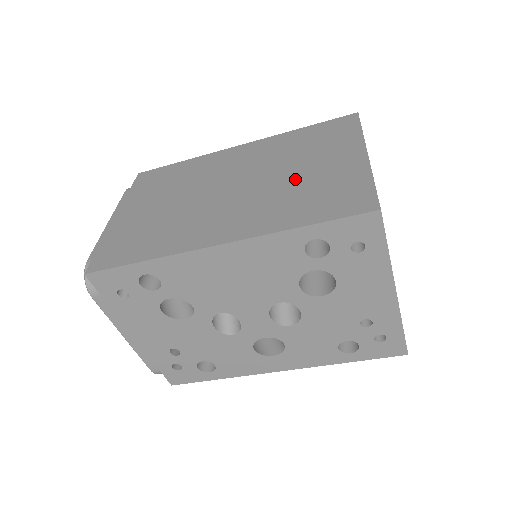
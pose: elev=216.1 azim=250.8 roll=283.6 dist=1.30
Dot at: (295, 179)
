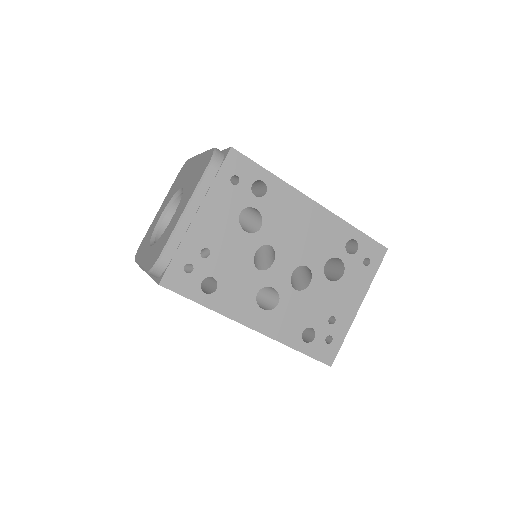
Dot at: occluded
